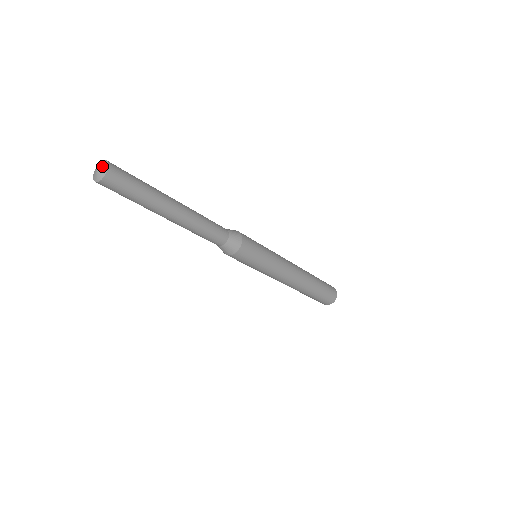
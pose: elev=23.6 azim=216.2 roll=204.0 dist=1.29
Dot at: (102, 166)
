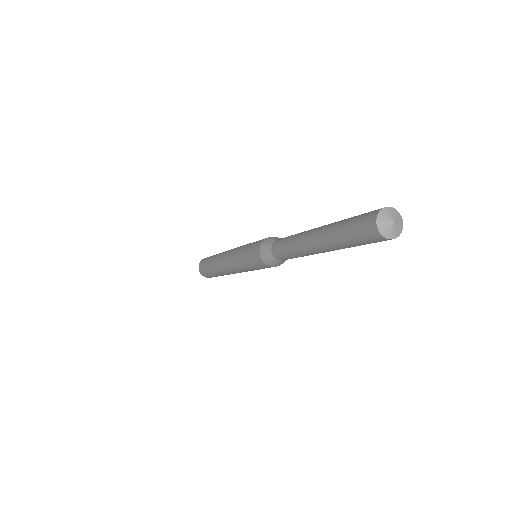
Dot at: (394, 215)
